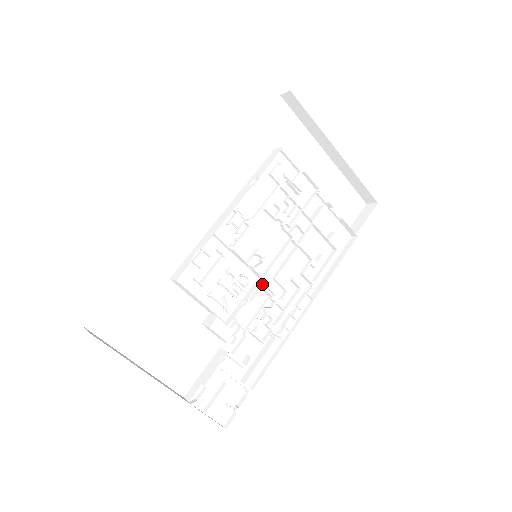
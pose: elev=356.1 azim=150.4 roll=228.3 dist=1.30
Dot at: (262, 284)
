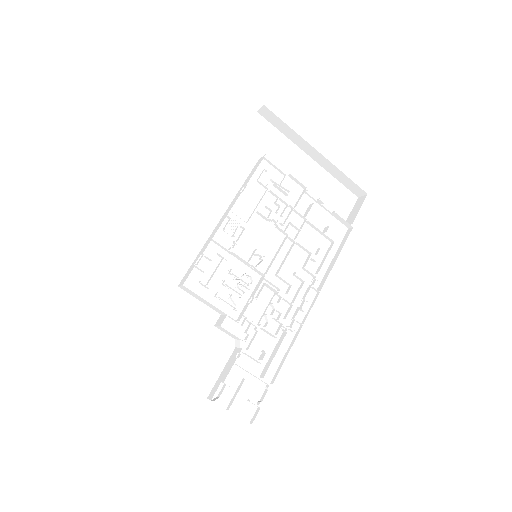
Dot at: (266, 282)
